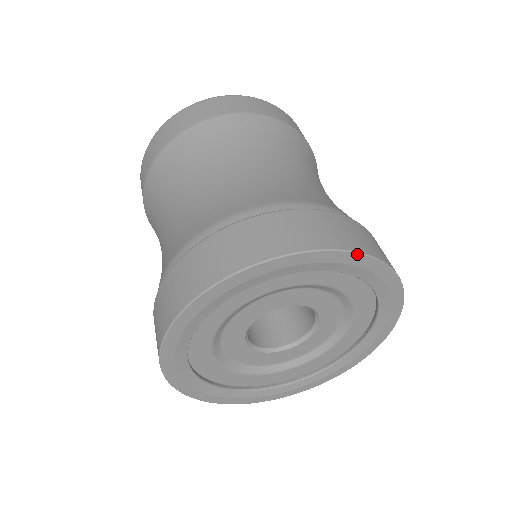
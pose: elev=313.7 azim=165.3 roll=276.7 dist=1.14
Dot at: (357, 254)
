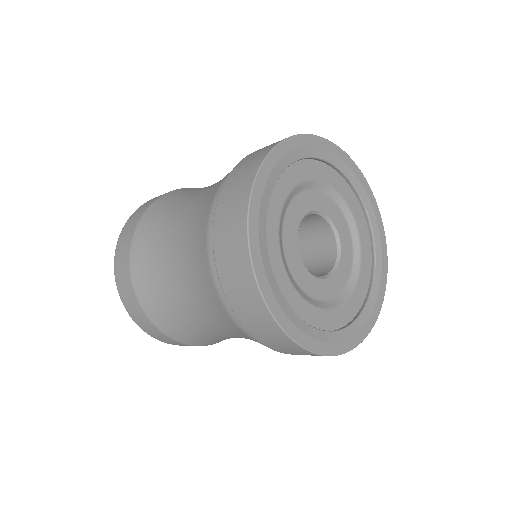
Dot at: (360, 171)
